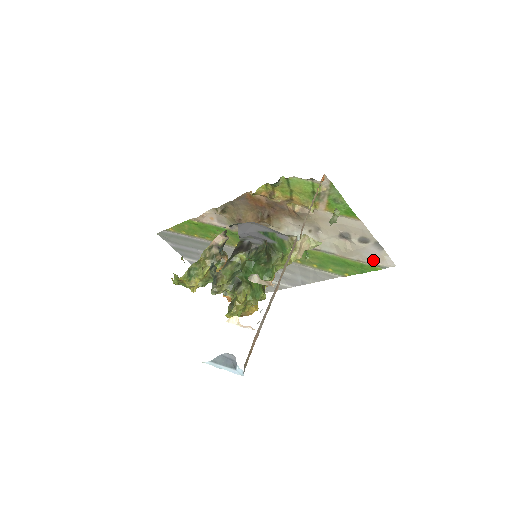
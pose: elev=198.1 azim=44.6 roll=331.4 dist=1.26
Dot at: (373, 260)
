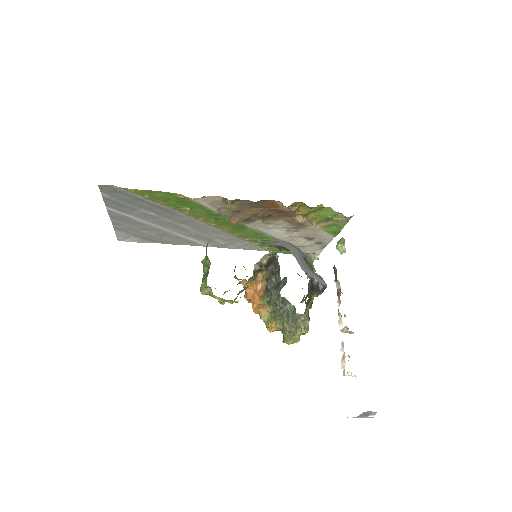
Dot at: (308, 251)
